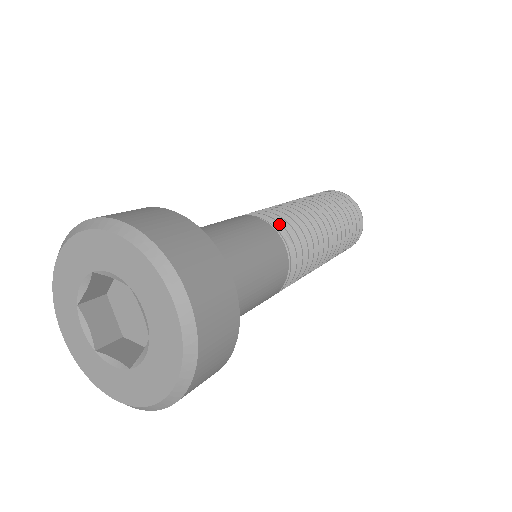
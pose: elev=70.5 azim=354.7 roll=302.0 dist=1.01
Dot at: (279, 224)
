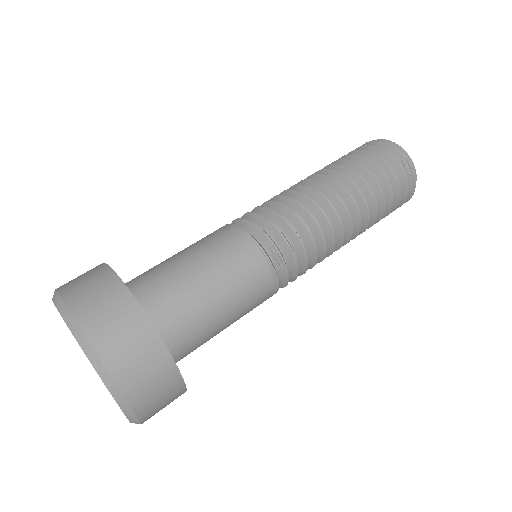
Dot at: (273, 246)
